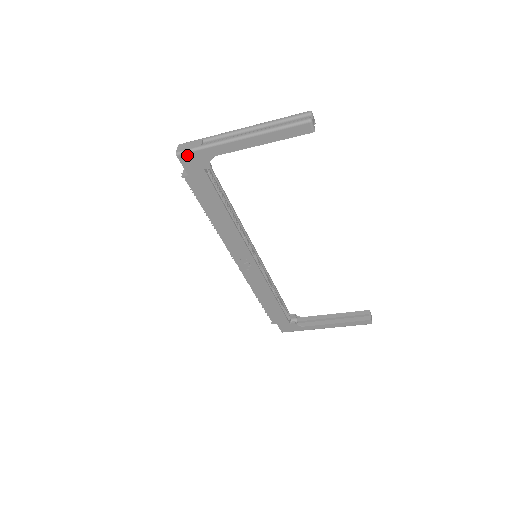
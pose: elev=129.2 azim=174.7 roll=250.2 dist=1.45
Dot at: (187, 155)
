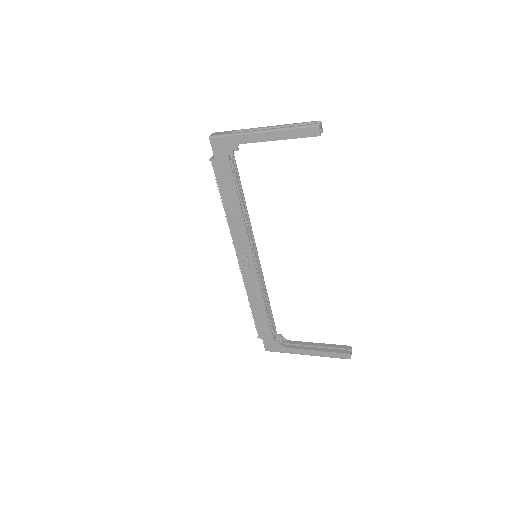
Dot at: (217, 139)
